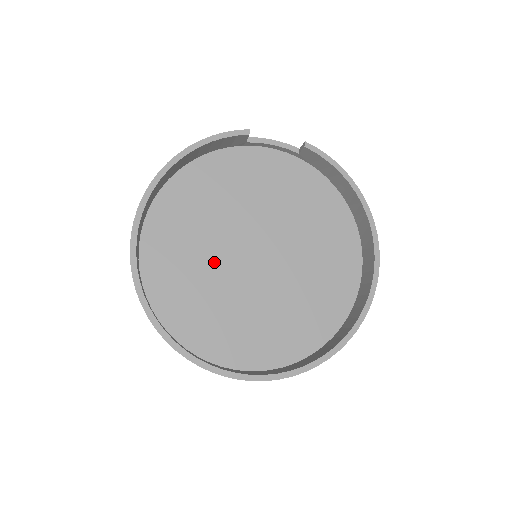
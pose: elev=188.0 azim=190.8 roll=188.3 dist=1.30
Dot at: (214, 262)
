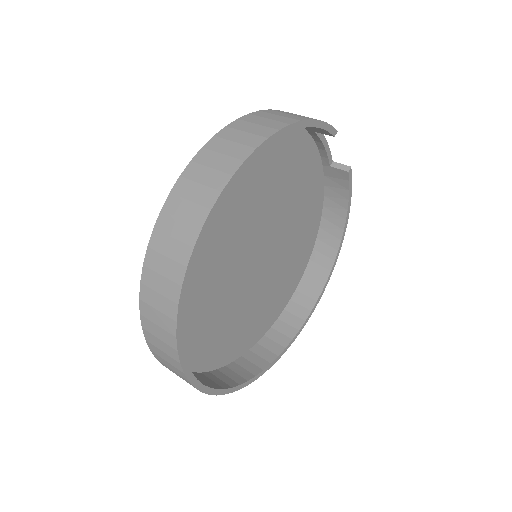
Dot at: (227, 251)
